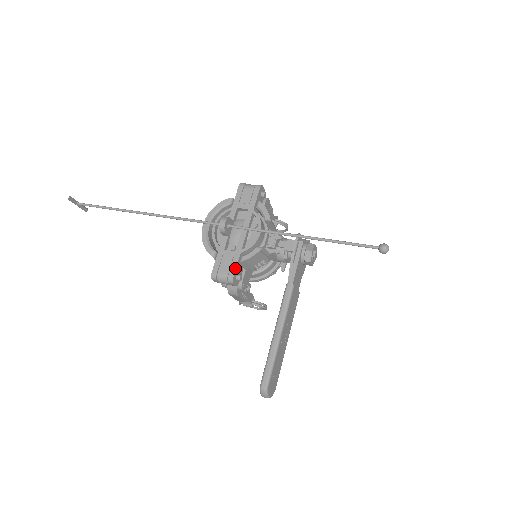
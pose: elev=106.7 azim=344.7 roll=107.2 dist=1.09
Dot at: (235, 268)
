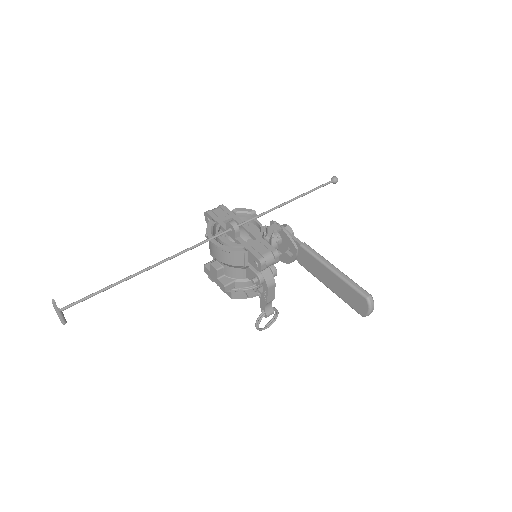
Dot at: (270, 245)
